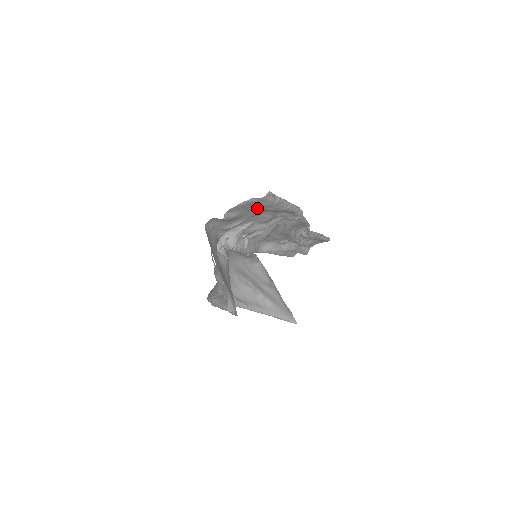
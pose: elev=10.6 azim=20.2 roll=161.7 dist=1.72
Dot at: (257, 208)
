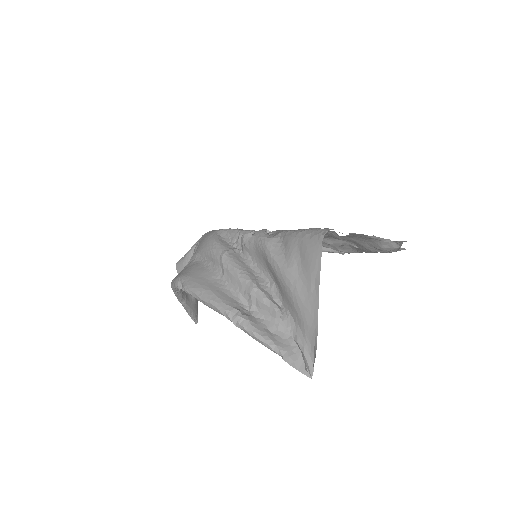
Dot at: (364, 241)
